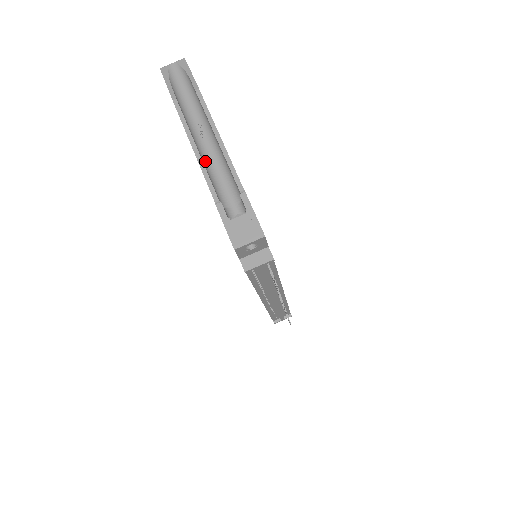
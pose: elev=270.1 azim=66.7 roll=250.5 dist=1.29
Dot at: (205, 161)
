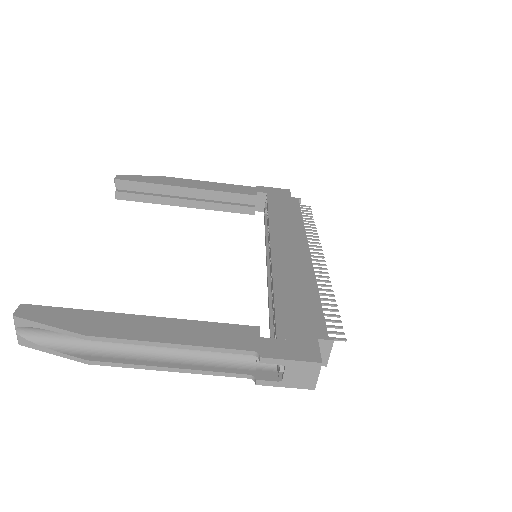
Dot at: (186, 358)
